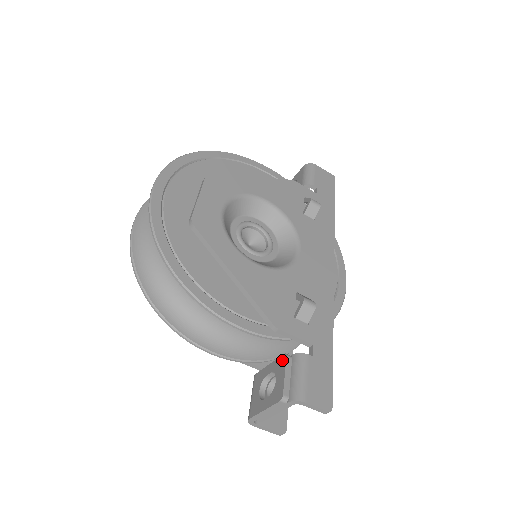
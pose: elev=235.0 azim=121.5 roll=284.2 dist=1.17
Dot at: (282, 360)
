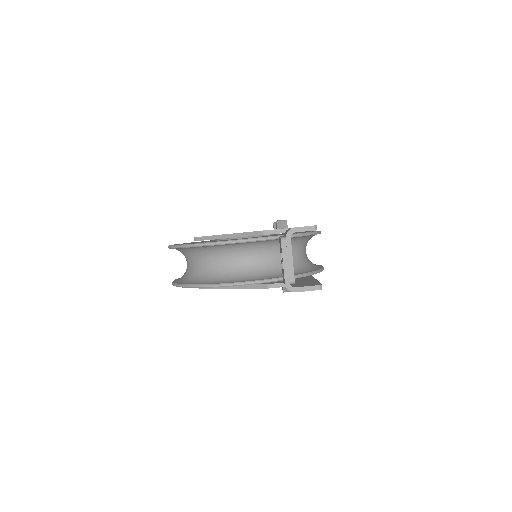
Dot at: (279, 242)
